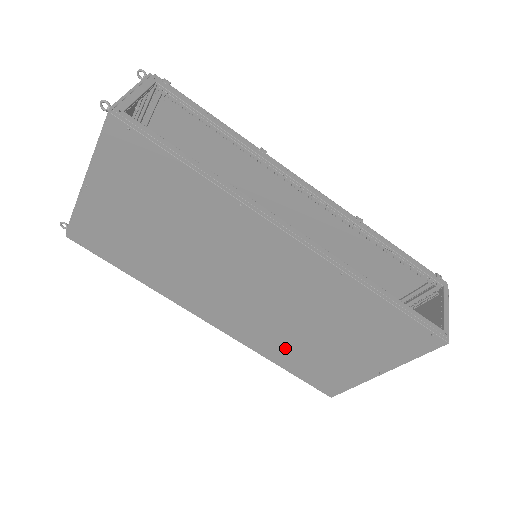
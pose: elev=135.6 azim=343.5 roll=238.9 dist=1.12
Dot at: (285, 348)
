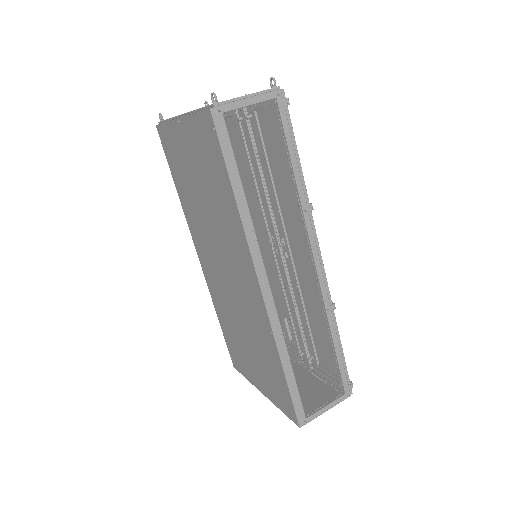
Dot at: (227, 320)
